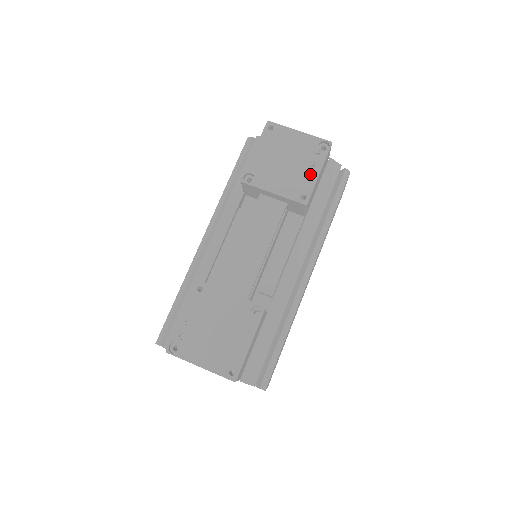
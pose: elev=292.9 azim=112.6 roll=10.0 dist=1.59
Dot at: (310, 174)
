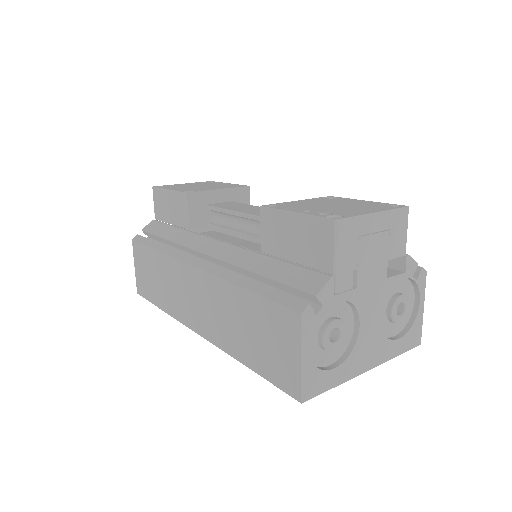
Dot at: (225, 184)
